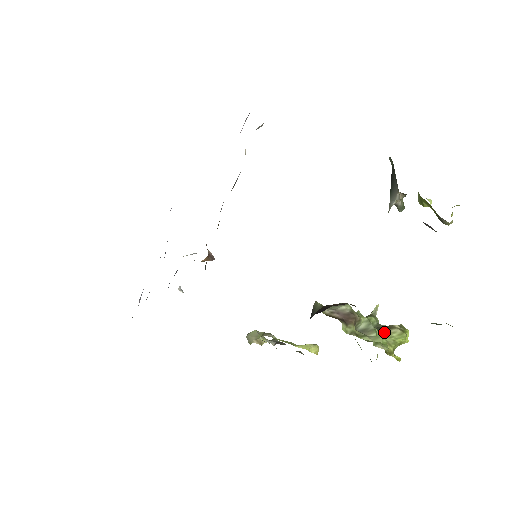
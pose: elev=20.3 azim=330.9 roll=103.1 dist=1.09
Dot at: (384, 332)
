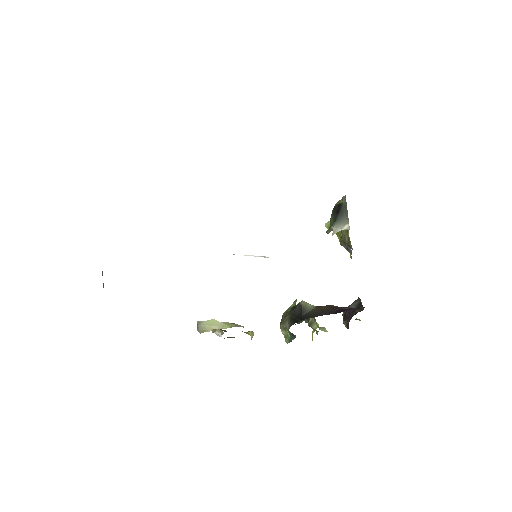
Dot at: occluded
